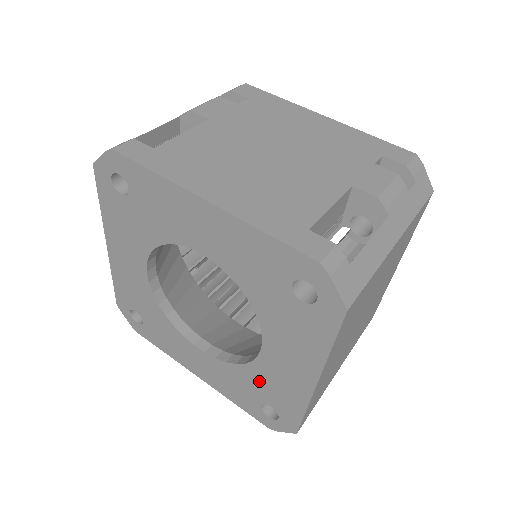
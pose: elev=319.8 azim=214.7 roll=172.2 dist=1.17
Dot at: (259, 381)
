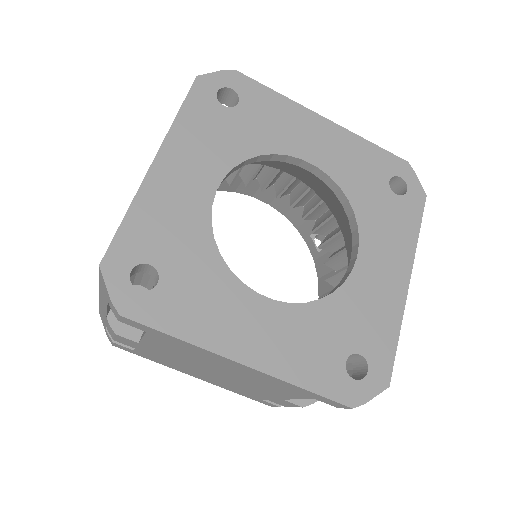
Dot at: (348, 313)
